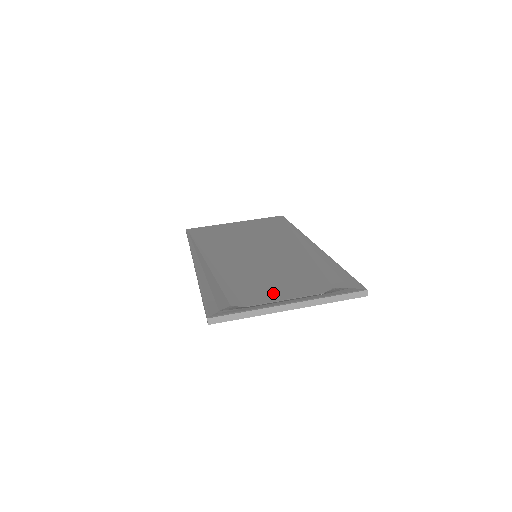
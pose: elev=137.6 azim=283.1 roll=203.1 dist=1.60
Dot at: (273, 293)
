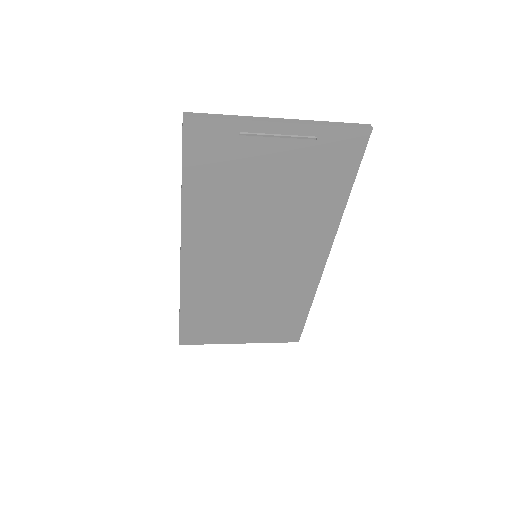
Dot at: (265, 159)
